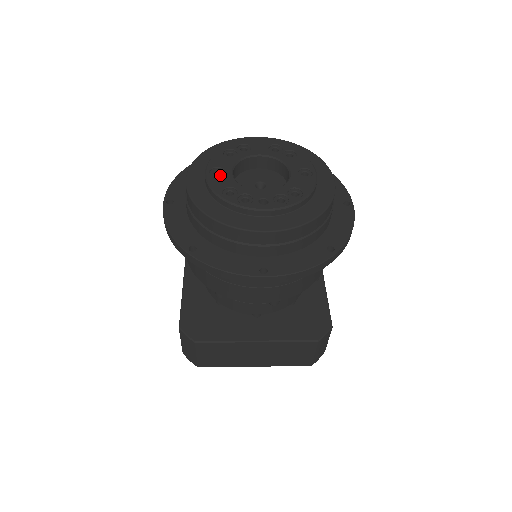
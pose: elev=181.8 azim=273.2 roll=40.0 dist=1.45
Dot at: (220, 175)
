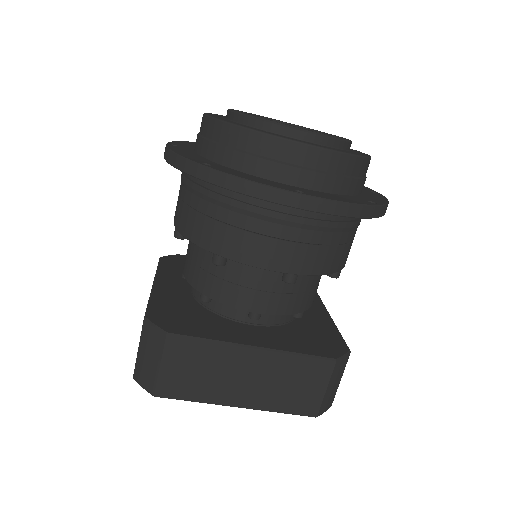
Dot at: occluded
